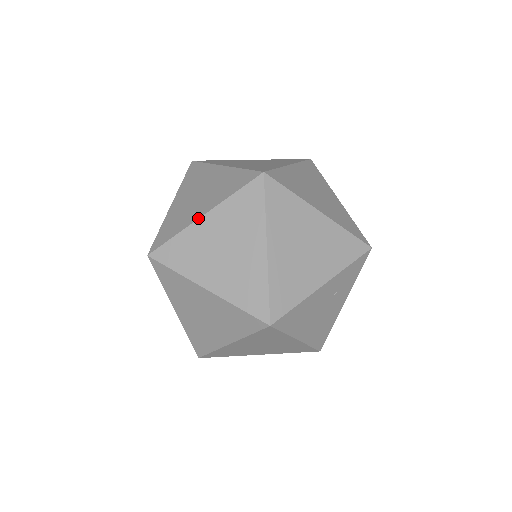
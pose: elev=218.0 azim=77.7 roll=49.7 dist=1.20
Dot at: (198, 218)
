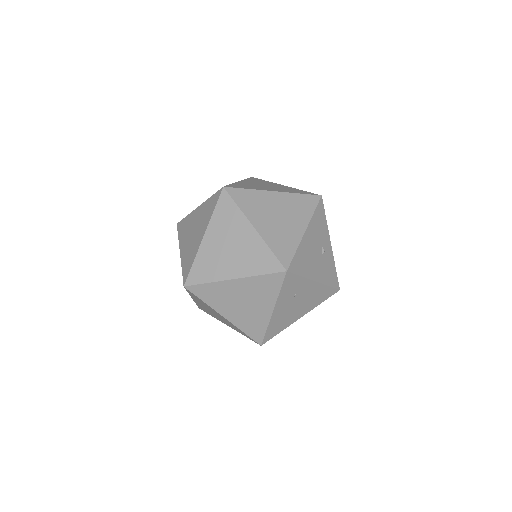
Dot at: occluded
